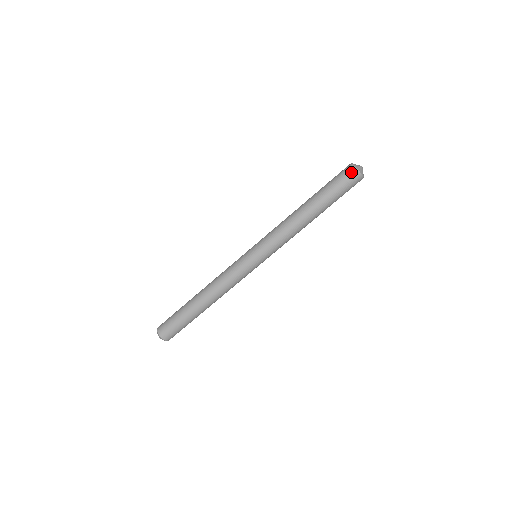
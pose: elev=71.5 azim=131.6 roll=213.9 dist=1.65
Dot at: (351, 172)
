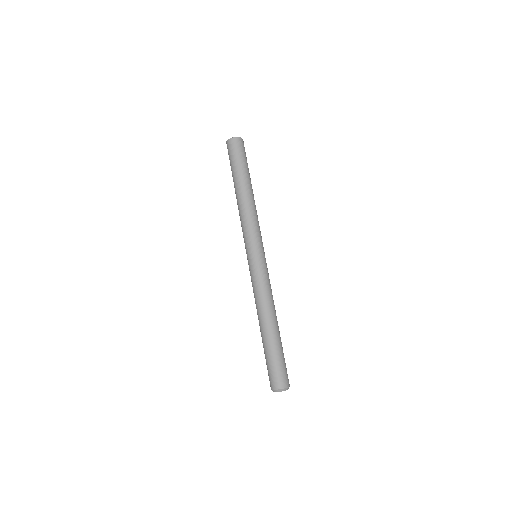
Dot at: (228, 146)
